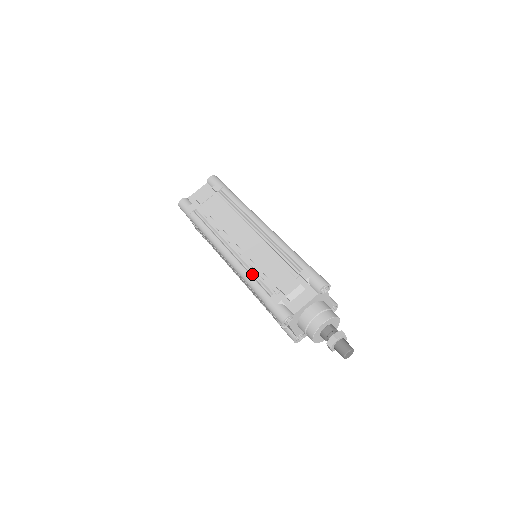
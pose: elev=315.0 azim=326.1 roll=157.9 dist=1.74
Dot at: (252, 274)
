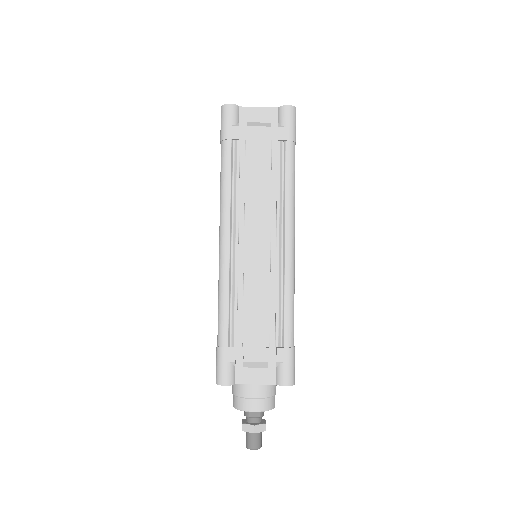
Dot at: (231, 298)
